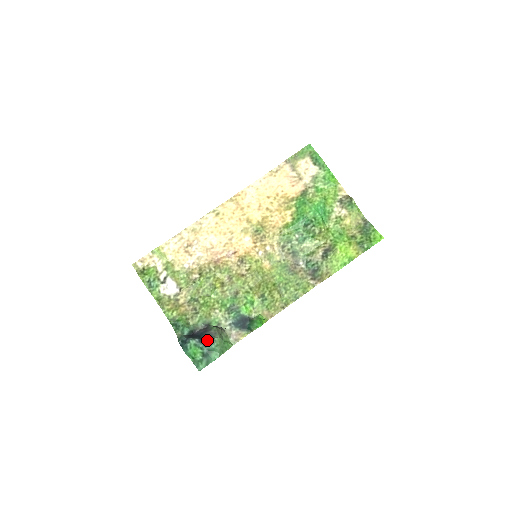
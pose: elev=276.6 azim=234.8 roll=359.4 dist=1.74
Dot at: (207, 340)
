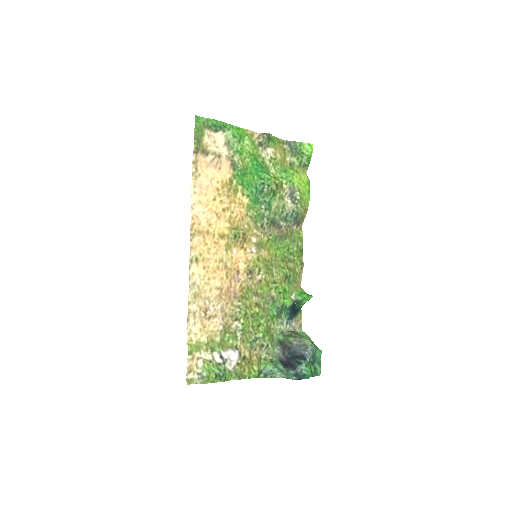
Dot at: (307, 352)
